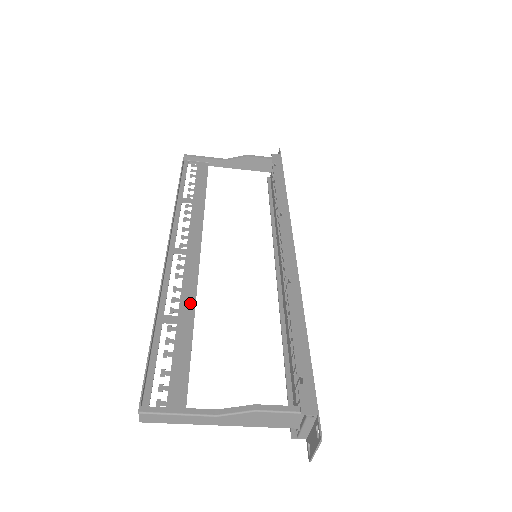
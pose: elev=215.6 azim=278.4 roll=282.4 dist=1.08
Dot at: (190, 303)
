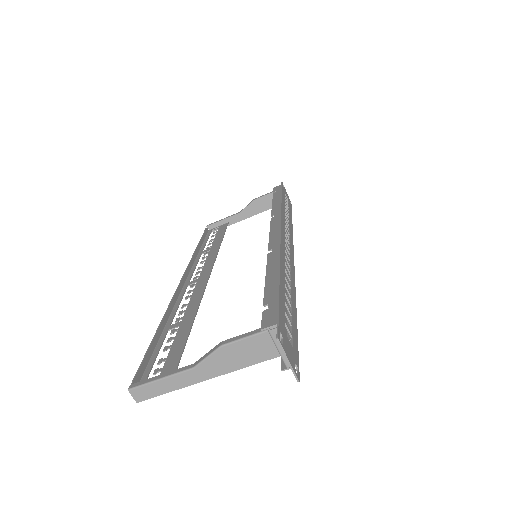
Dot at: (193, 309)
